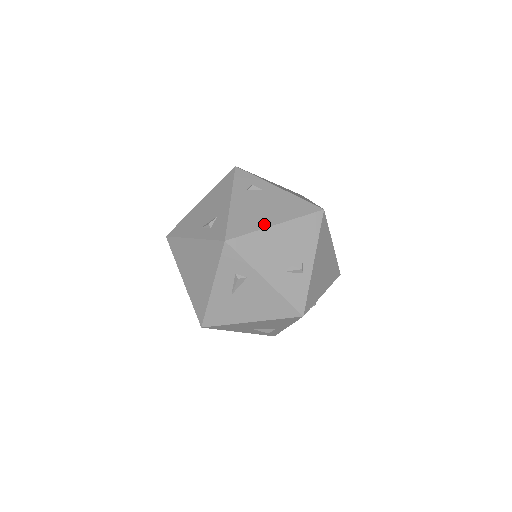
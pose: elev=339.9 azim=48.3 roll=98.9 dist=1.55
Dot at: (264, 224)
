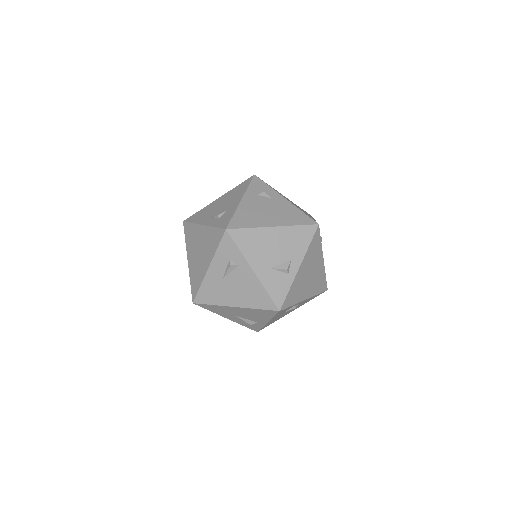
Dot at: (263, 224)
